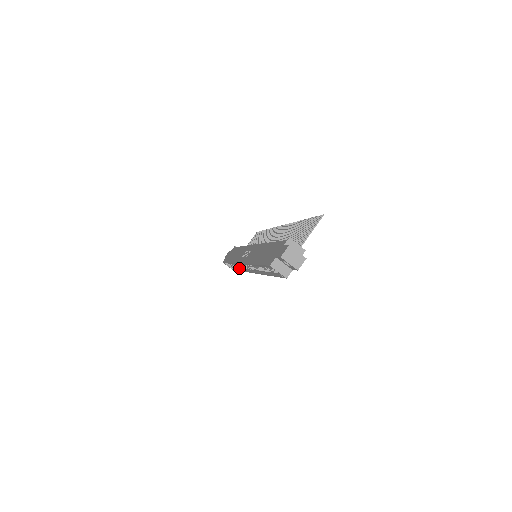
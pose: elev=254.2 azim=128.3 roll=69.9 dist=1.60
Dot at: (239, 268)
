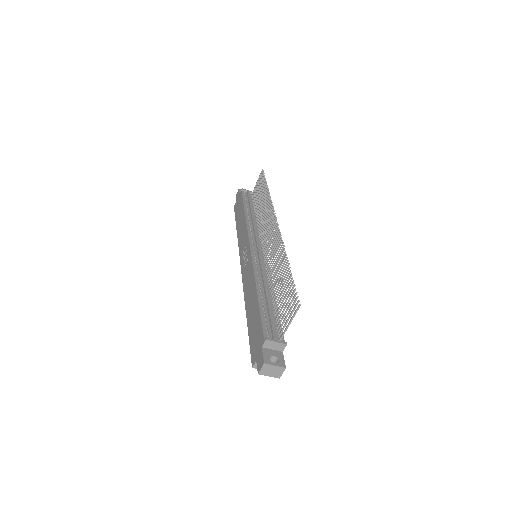
Dot at: occluded
